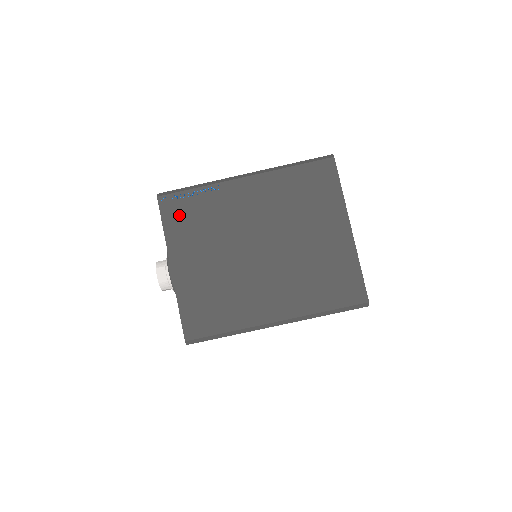
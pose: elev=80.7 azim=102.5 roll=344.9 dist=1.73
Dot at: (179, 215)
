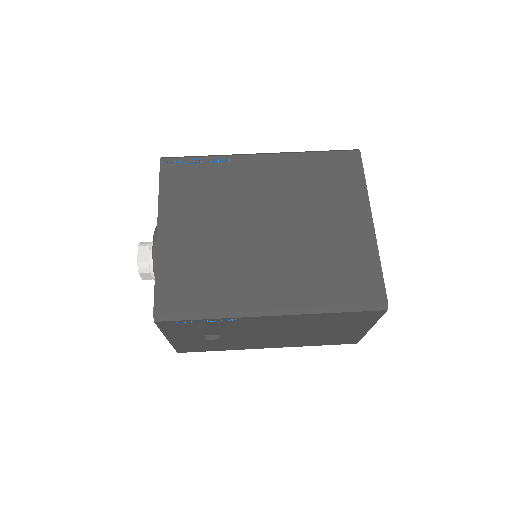
Dot at: (180, 179)
